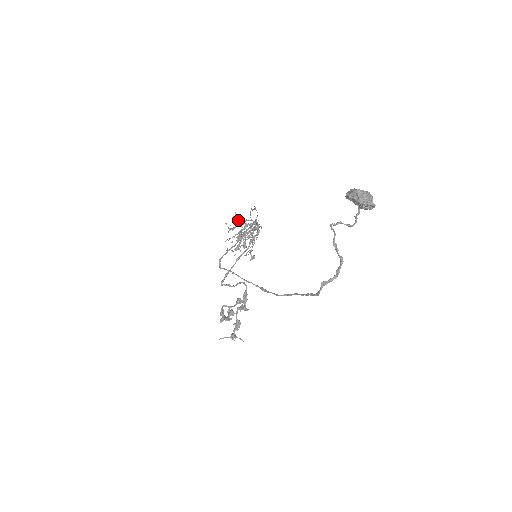
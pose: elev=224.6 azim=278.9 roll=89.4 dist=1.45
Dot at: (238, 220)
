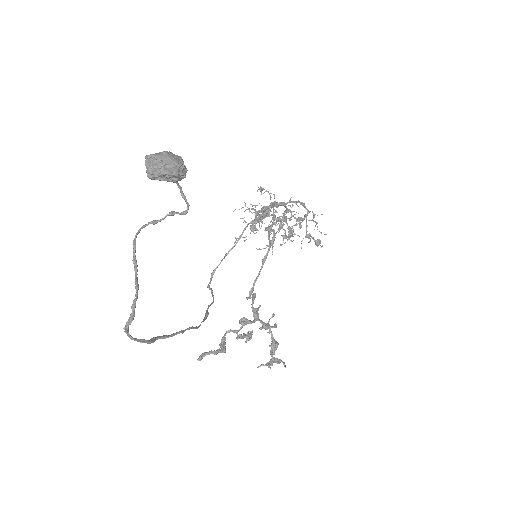
Dot at: occluded
